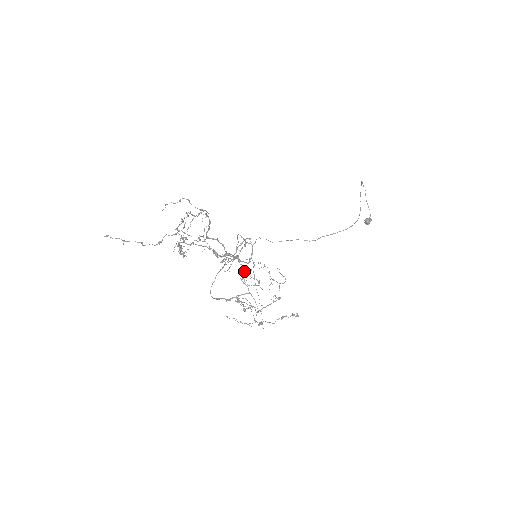
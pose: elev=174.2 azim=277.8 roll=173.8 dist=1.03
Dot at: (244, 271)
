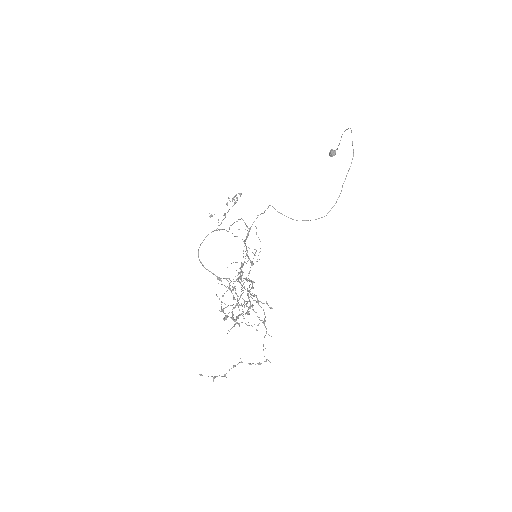
Dot at: (247, 281)
